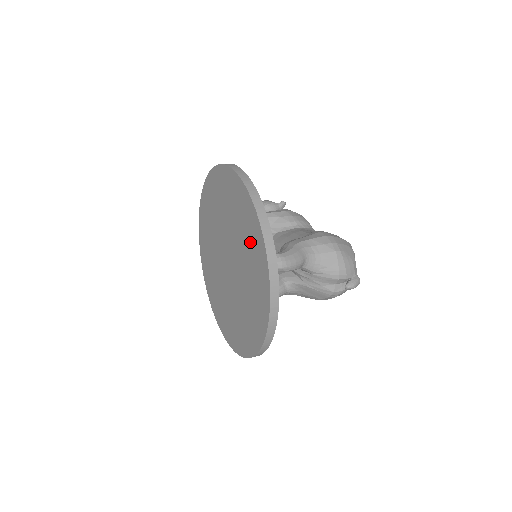
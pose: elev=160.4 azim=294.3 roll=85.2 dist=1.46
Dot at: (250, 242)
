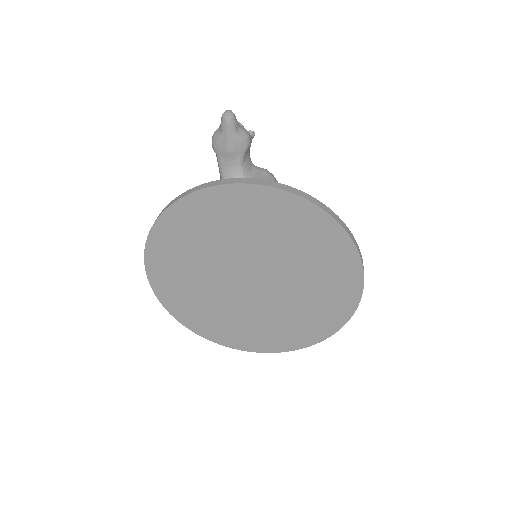
Dot at: (318, 312)
